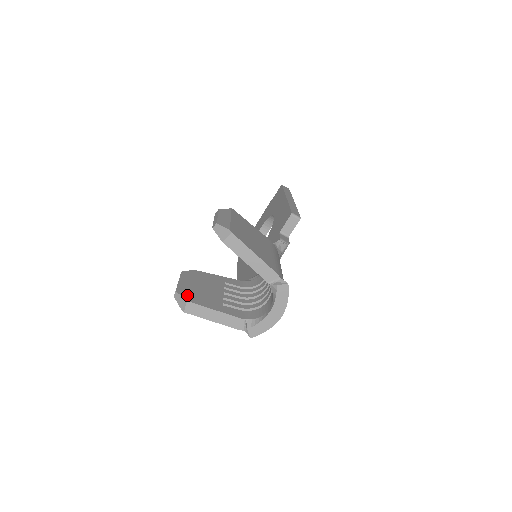
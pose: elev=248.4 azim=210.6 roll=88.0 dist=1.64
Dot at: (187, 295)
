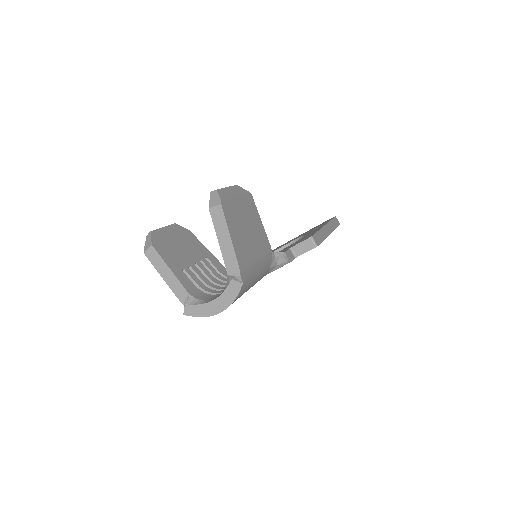
Dot at: (157, 241)
